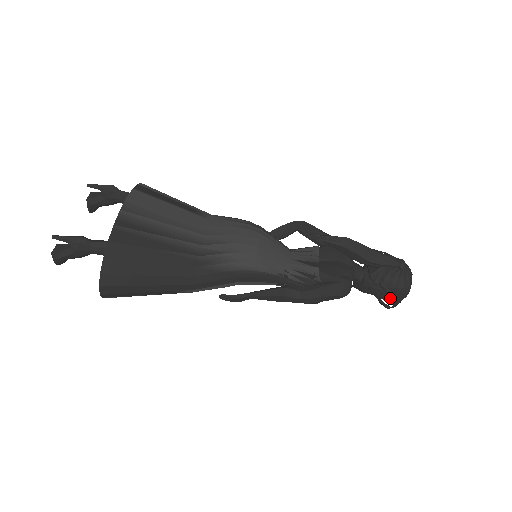
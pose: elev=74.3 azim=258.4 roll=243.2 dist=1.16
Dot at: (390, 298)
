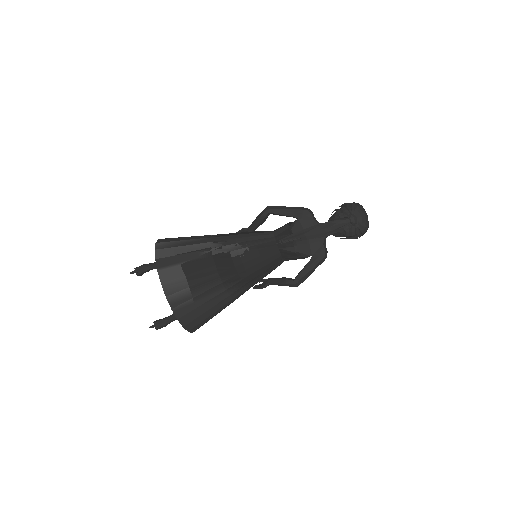
Dot at: occluded
